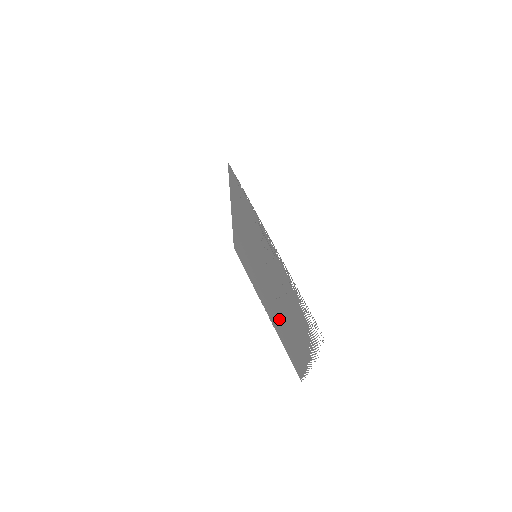
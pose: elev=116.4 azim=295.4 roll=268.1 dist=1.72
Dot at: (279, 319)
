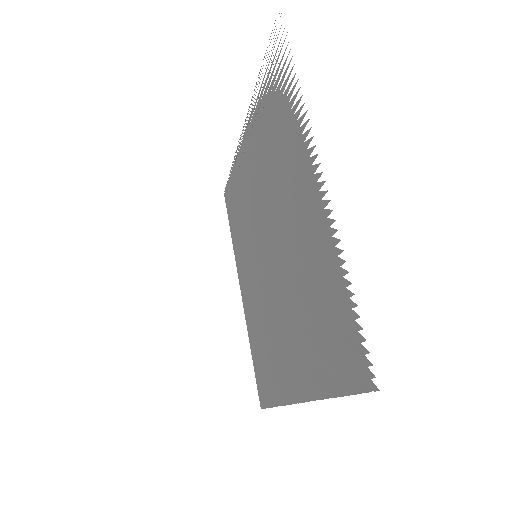
Dot at: (294, 293)
